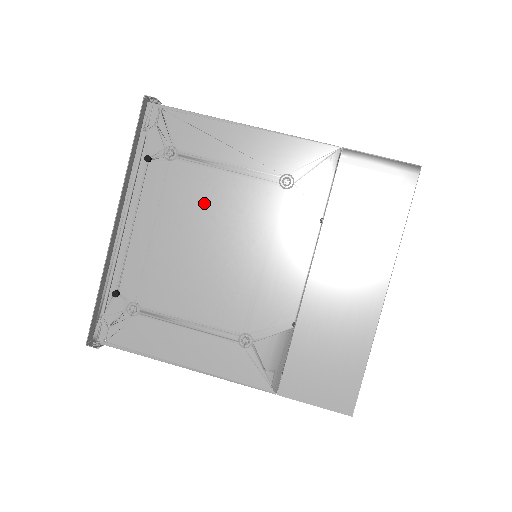
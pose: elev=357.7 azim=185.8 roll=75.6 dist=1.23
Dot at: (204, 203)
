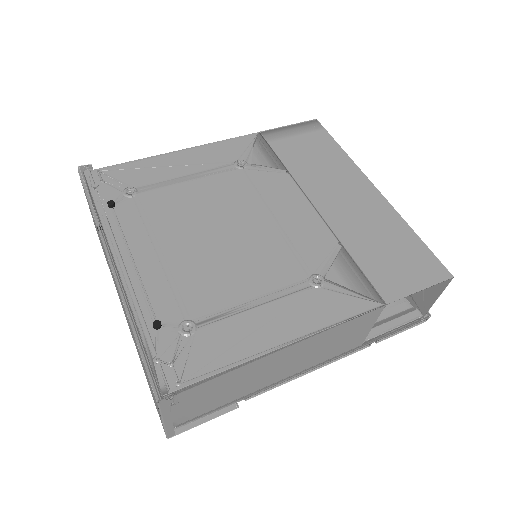
Dot at: (188, 208)
